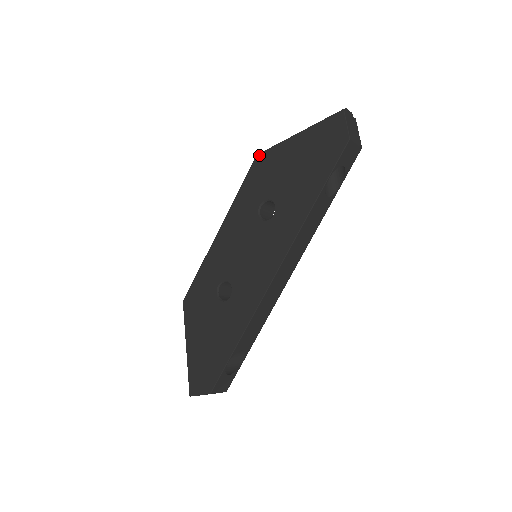
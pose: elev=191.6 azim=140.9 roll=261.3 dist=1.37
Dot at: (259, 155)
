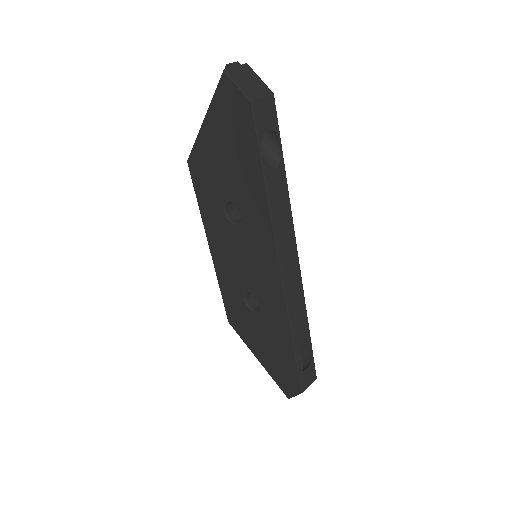
Dot at: (189, 161)
